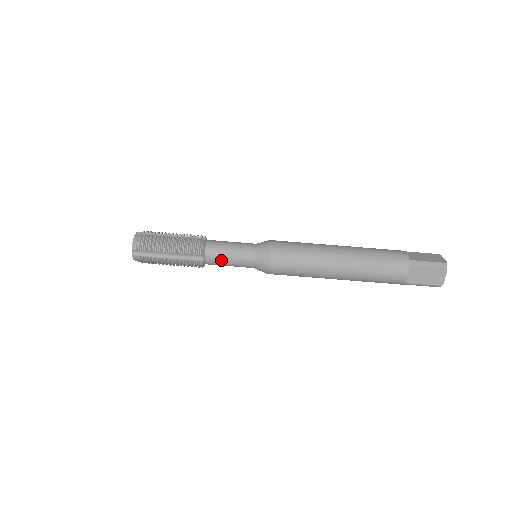
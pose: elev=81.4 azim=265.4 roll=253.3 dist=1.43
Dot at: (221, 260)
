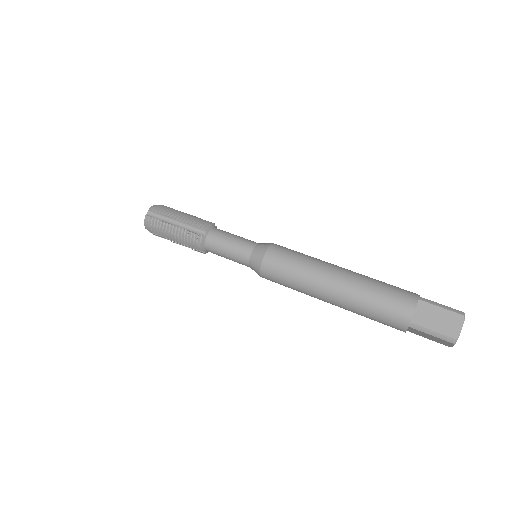
Dot at: (221, 242)
